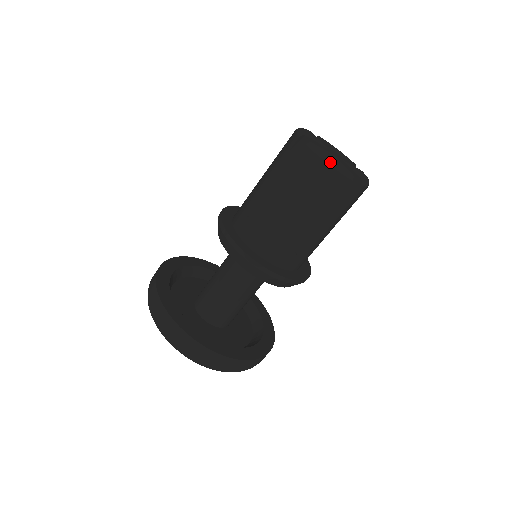
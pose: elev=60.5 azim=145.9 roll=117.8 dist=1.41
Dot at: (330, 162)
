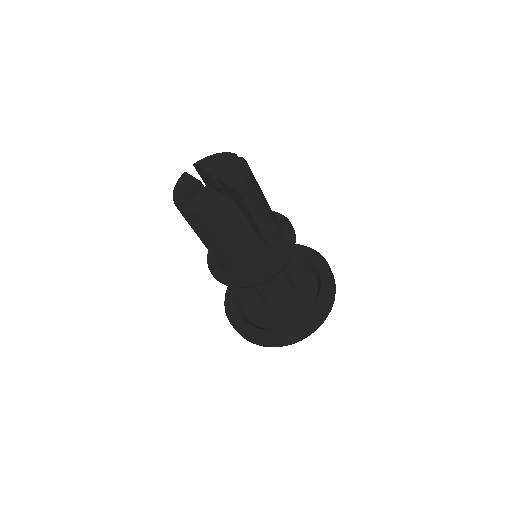
Dot at: (203, 210)
